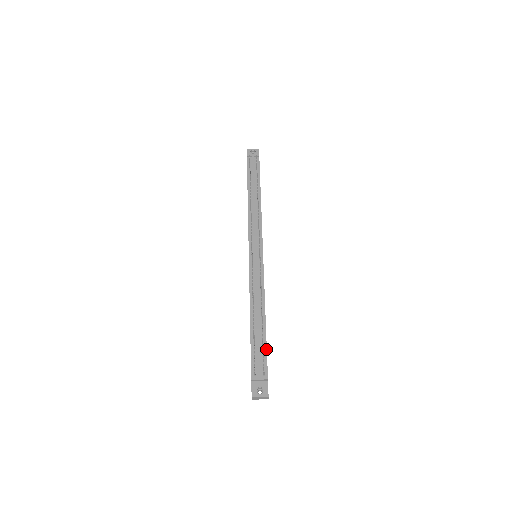
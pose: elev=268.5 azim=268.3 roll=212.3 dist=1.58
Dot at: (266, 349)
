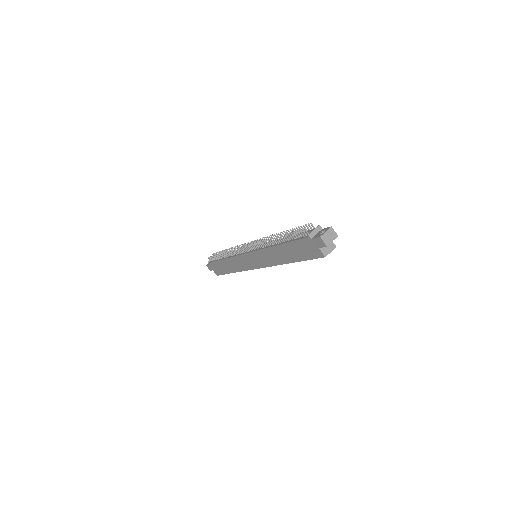
Dot at: occluded
